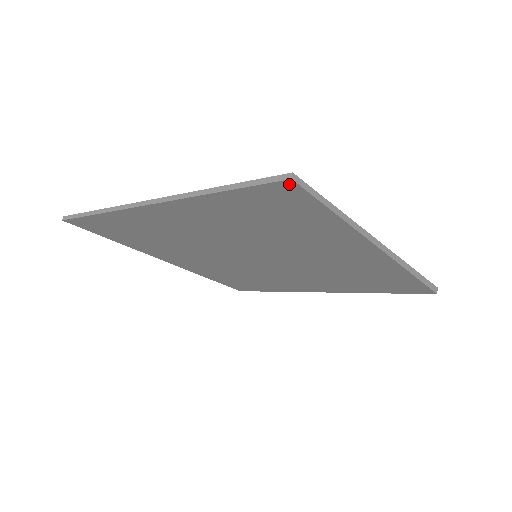
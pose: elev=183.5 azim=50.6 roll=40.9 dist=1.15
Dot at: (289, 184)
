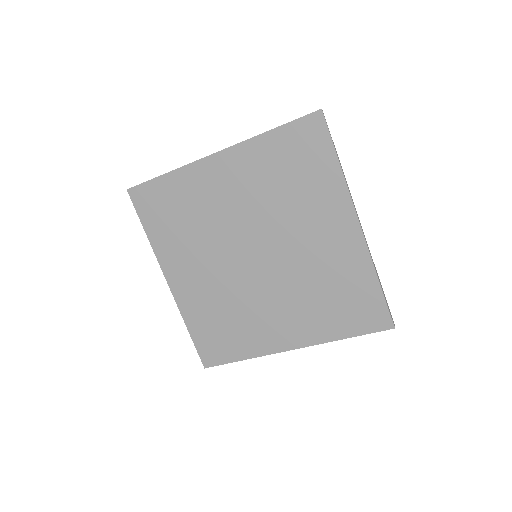
Dot at: (318, 115)
